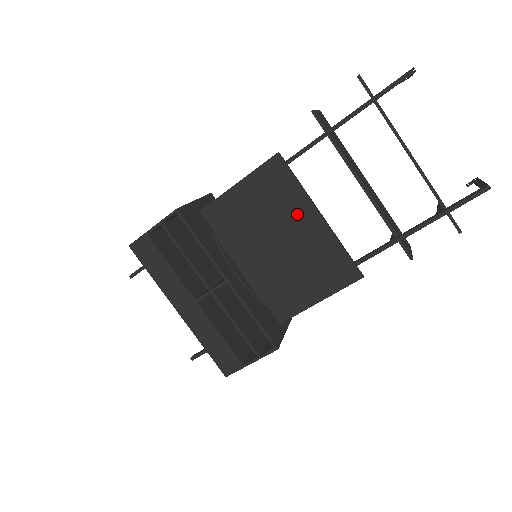
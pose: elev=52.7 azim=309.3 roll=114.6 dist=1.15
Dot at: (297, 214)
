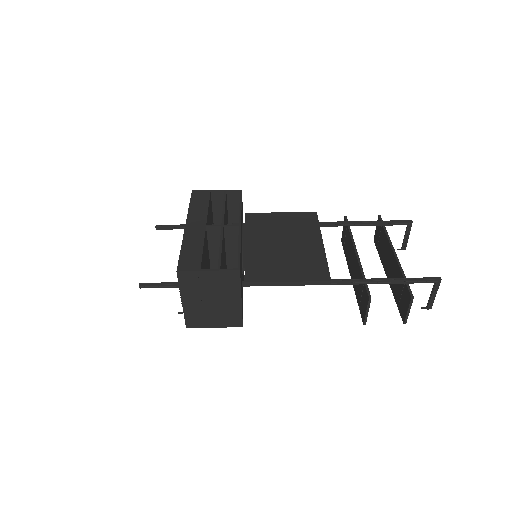
Dot at: (308, 236)
